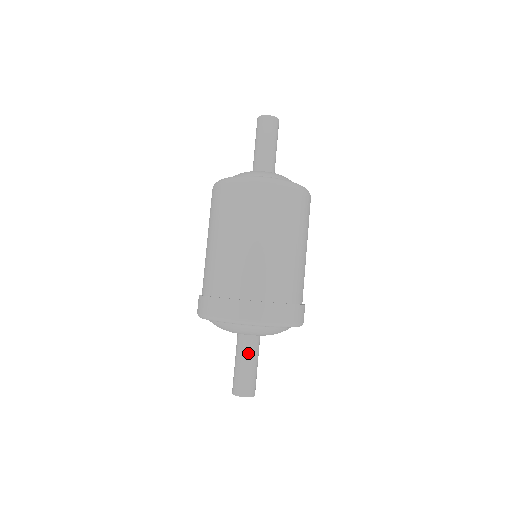
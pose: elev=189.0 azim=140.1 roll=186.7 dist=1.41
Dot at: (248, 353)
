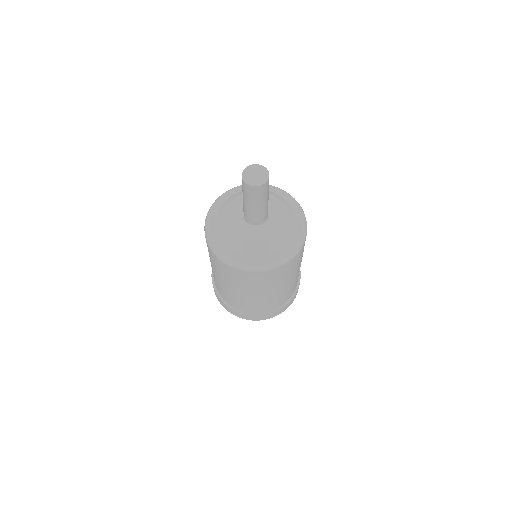
Dot at: occluded
